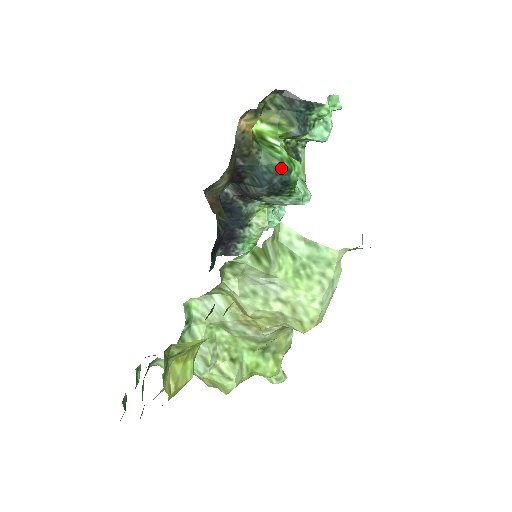
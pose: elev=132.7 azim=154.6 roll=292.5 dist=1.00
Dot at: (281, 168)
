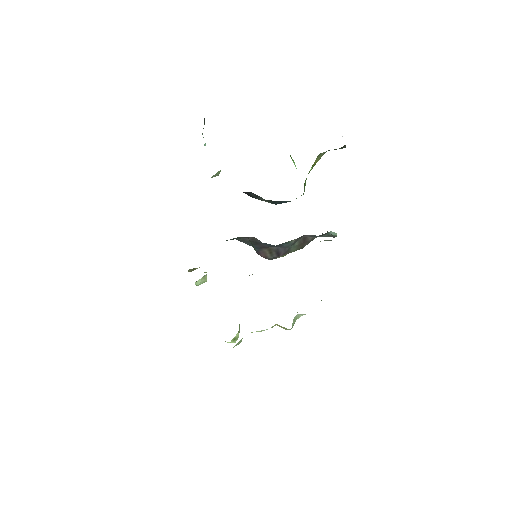
Dot at: occluded
